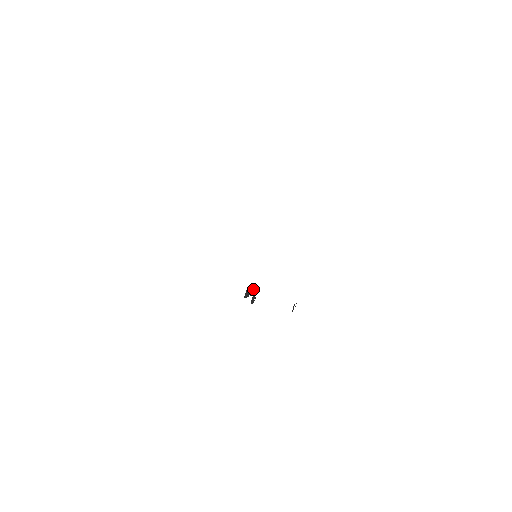
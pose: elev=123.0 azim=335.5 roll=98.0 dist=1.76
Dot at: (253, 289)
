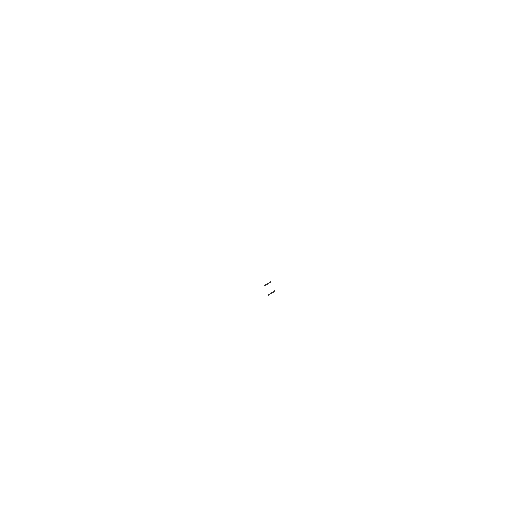
Dot at: occluded
